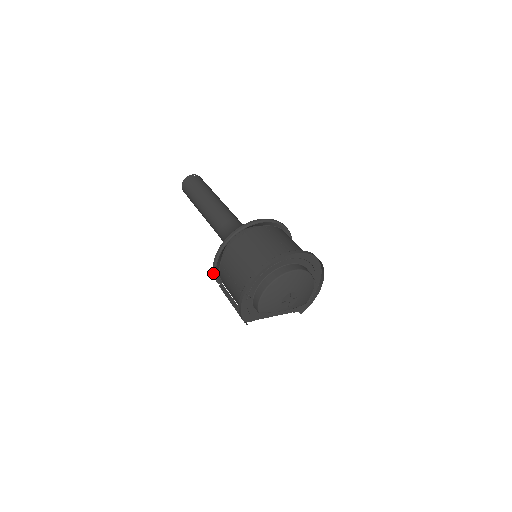
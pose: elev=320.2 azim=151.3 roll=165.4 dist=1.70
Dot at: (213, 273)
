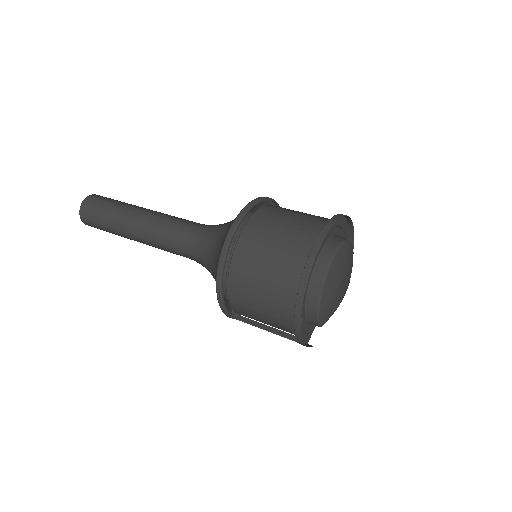
Dot at: occluded
